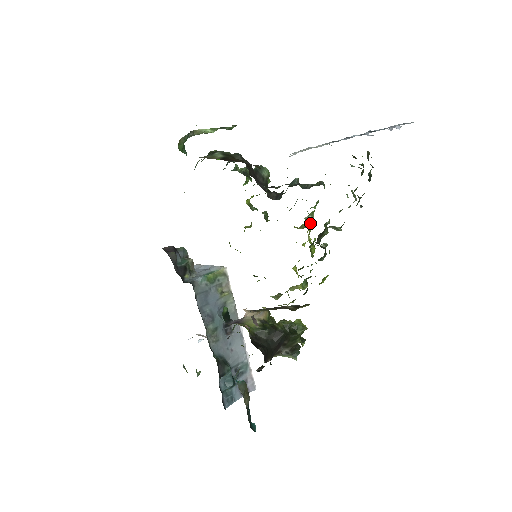
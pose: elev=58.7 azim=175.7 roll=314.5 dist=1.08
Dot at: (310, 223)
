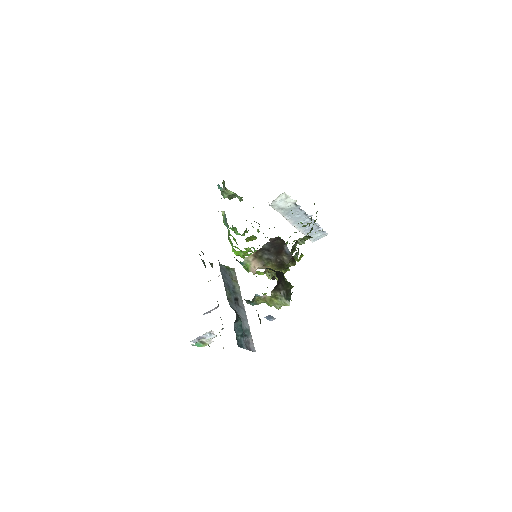
Dot at: occluded
